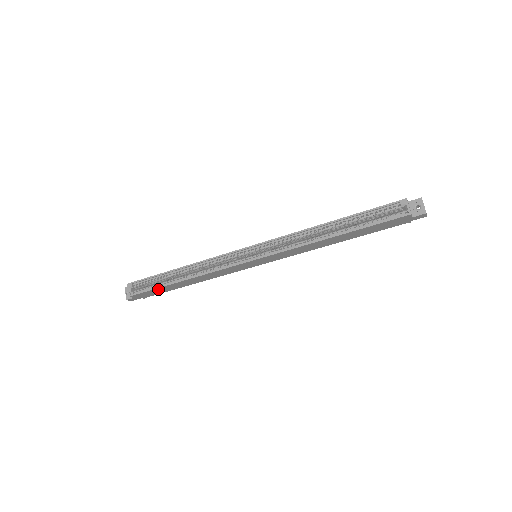
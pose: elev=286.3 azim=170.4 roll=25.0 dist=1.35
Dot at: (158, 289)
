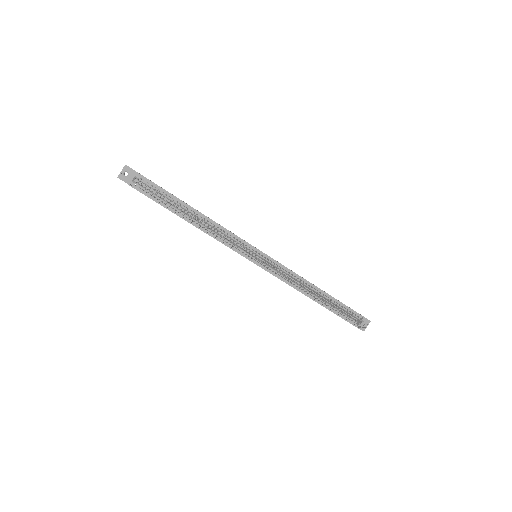
Dot at: (161, 204)
